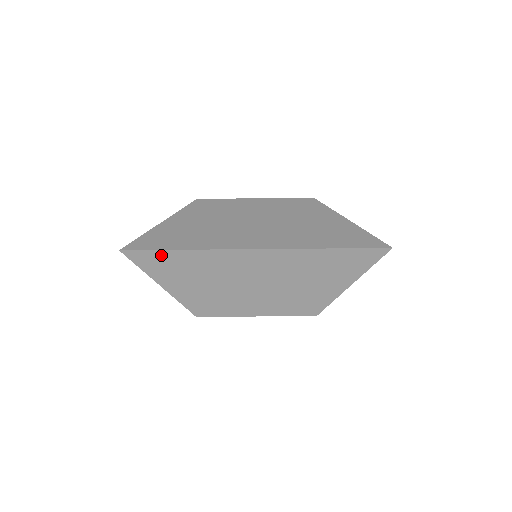
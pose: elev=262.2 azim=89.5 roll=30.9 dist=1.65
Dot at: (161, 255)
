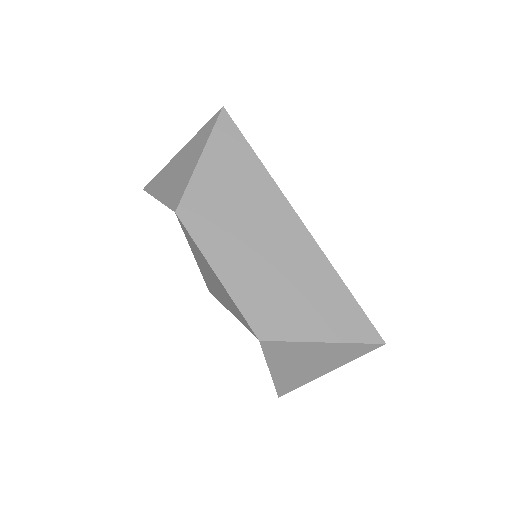
Dot at: (241, 143)
